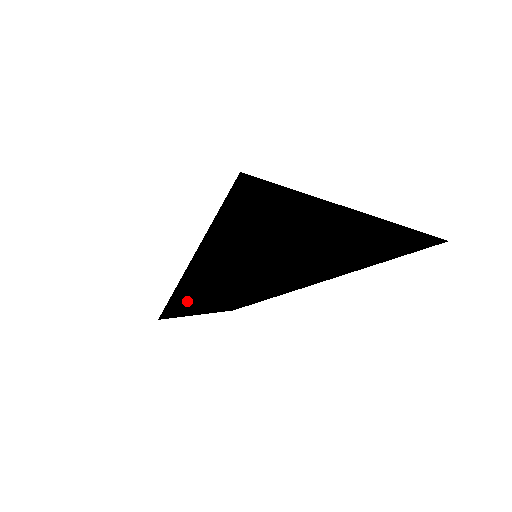
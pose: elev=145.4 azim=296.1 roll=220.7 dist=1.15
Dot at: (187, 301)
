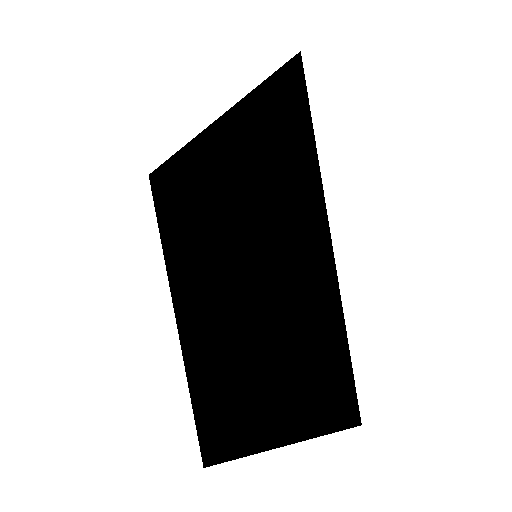
Dot at: (181, 291)
